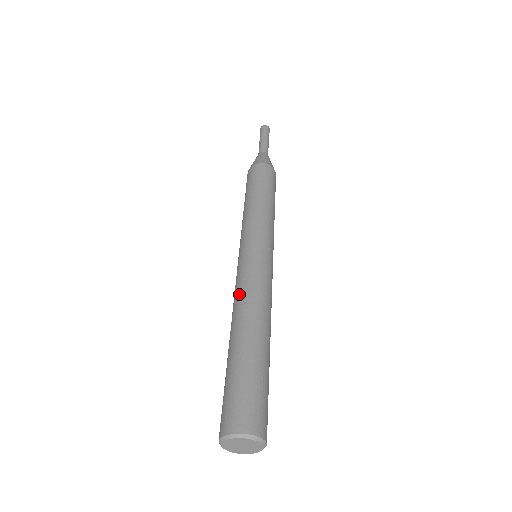
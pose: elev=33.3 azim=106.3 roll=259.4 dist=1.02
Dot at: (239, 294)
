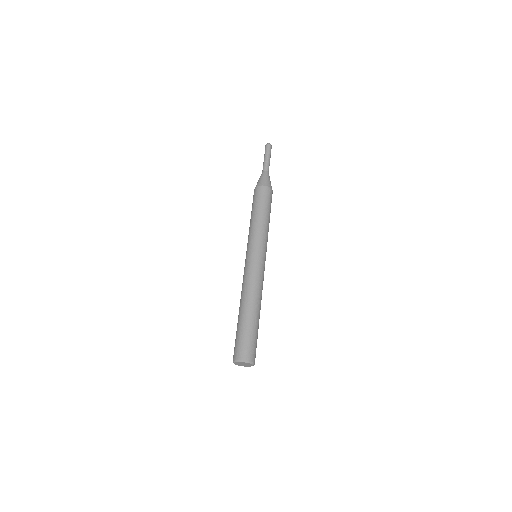
Dot at: (253, 284)
